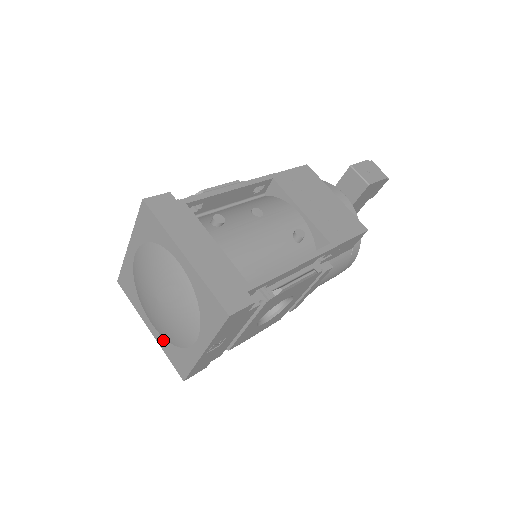
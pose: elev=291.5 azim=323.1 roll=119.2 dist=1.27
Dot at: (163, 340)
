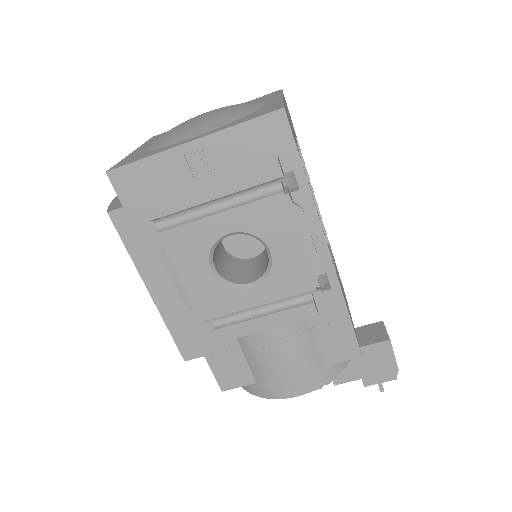
Dot at: (140, 152)
